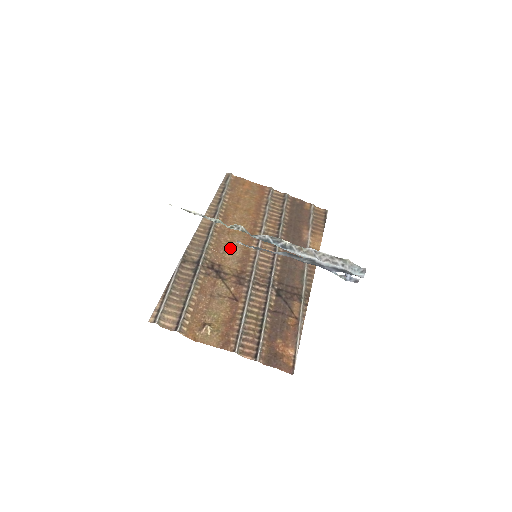
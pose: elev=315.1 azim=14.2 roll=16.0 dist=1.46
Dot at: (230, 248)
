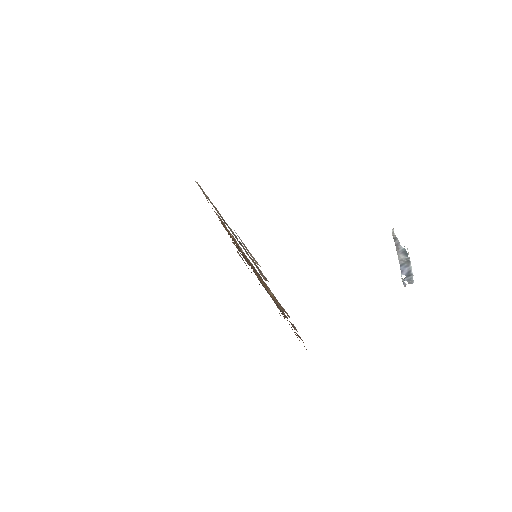
Dot at: (233, 240)
